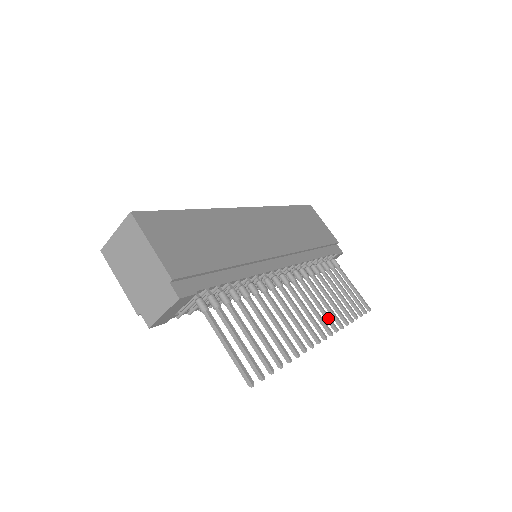
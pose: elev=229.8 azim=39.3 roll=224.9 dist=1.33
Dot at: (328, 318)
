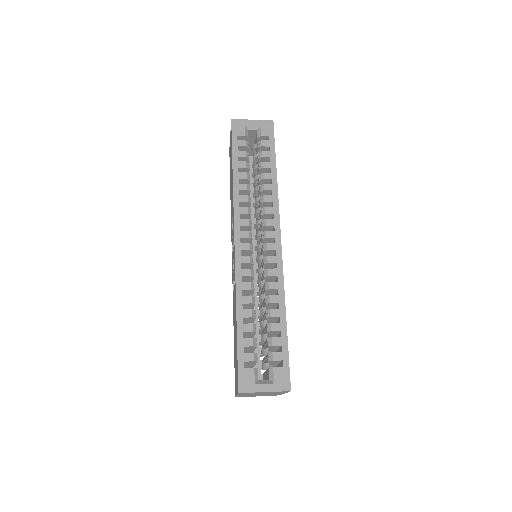
Dot at: occluded
